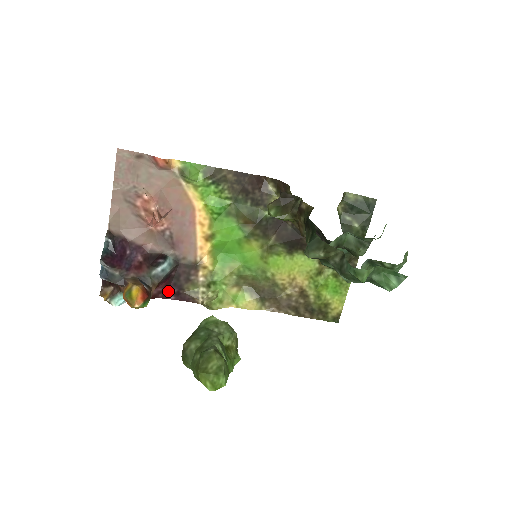
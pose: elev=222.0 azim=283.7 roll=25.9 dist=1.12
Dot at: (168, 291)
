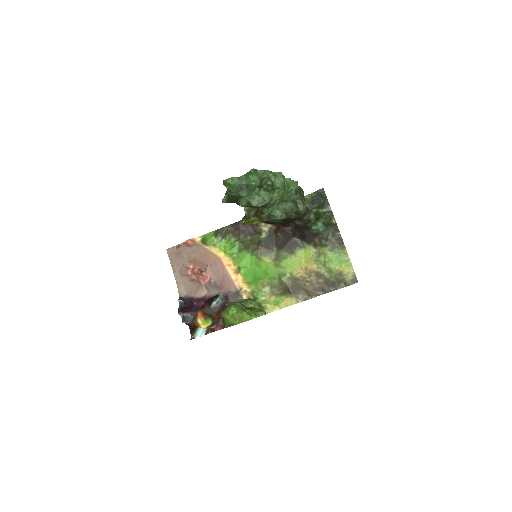
Dot at: occluded
